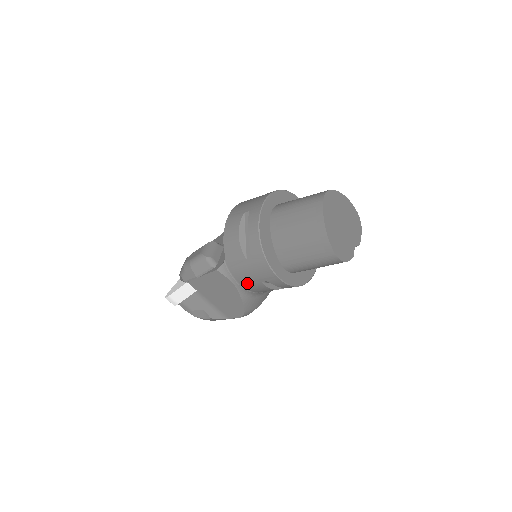
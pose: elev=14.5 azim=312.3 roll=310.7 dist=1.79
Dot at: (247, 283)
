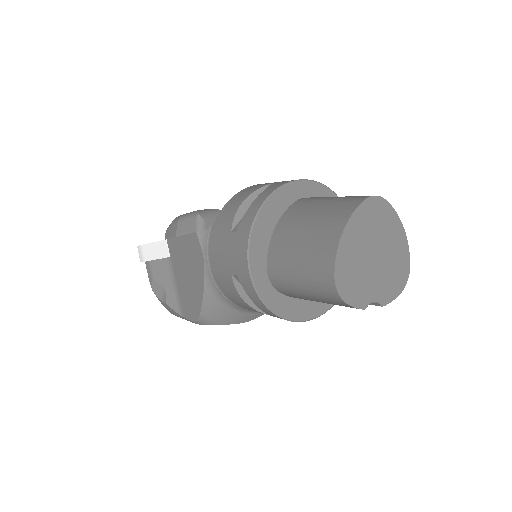
Dot at: (218, 269)
